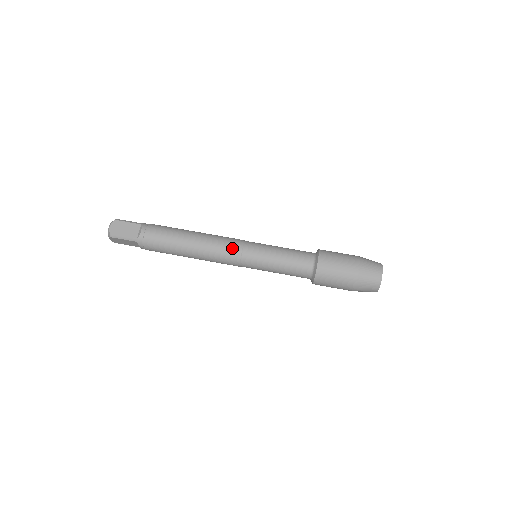
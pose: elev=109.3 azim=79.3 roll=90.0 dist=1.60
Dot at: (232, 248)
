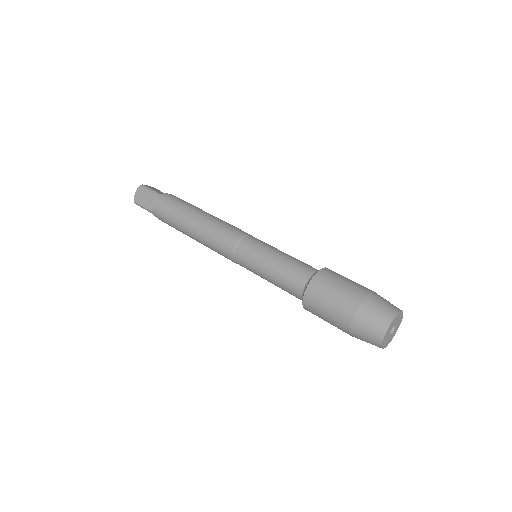
Dot at: (240, 230)
